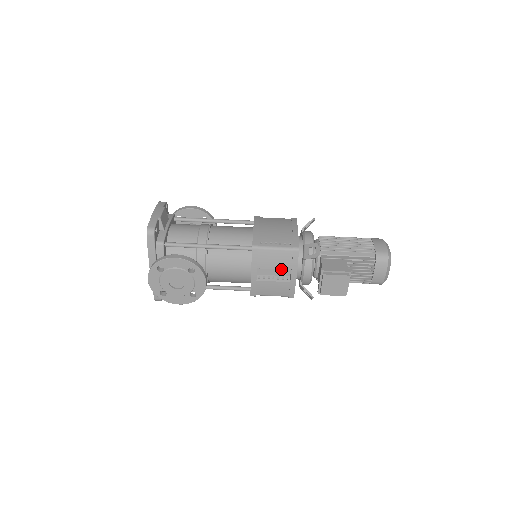
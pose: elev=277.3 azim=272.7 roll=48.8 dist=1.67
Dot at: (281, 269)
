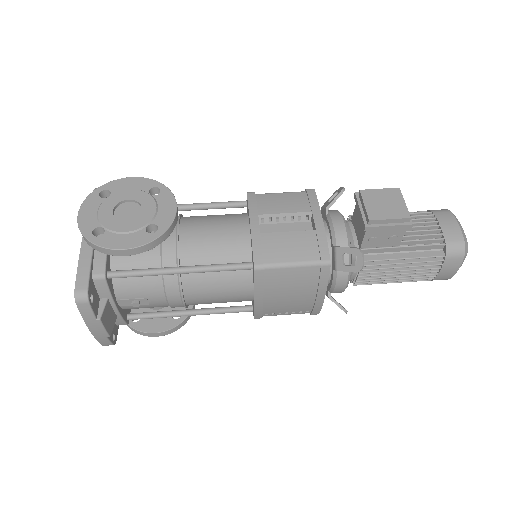
Dot at: (295, 212)
